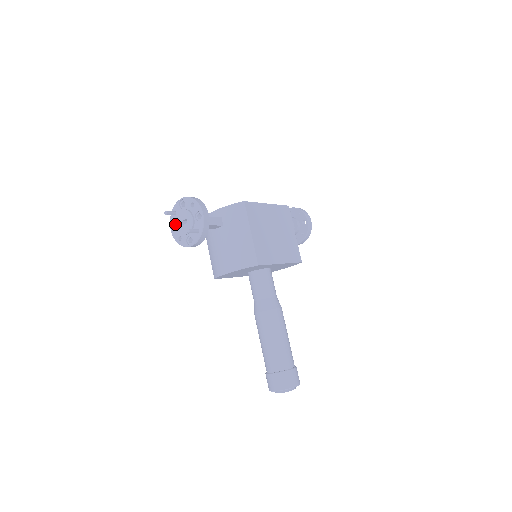
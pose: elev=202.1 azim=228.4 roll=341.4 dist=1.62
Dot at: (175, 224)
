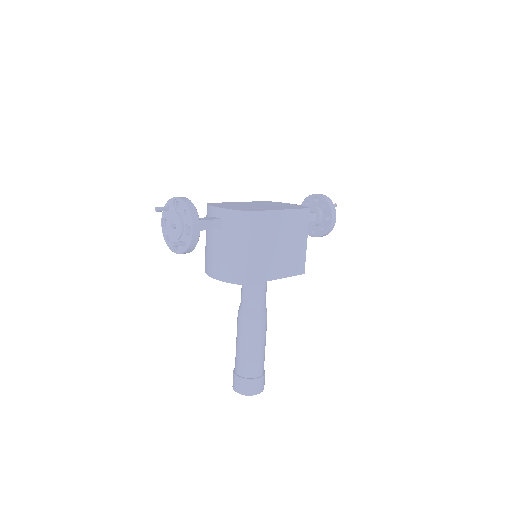
Dot at: (166, 219)
